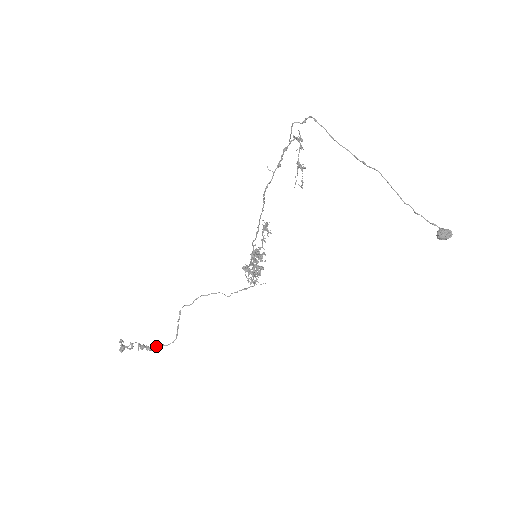
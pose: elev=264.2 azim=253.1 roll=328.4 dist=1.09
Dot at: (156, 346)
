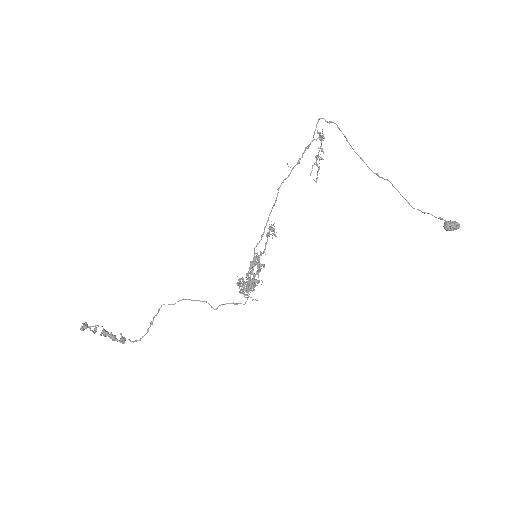
Dot at: (121, 337)
